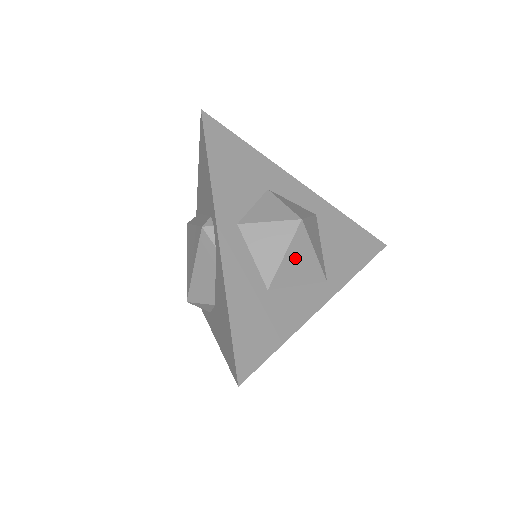
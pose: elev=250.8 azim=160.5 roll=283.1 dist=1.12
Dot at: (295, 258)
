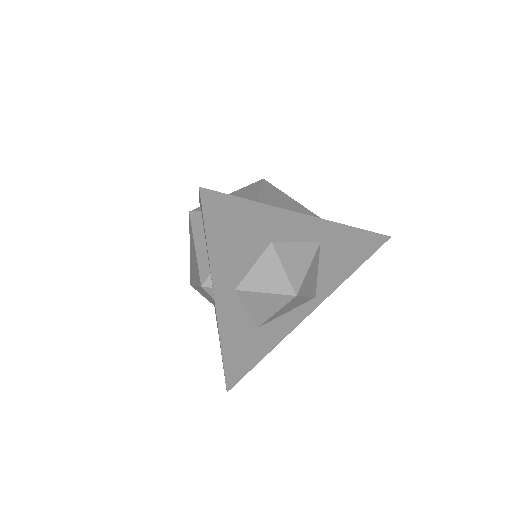
Dot at: (286, 308)
